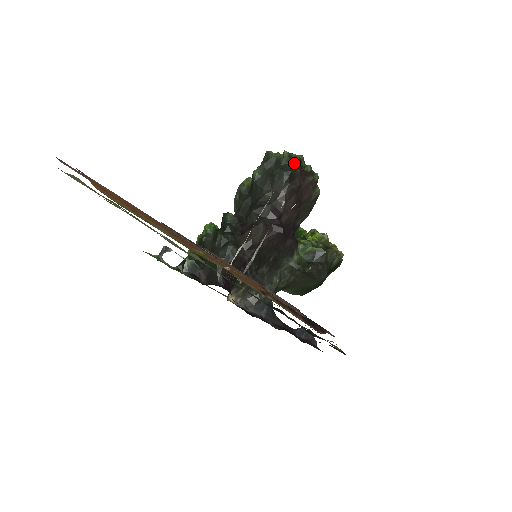
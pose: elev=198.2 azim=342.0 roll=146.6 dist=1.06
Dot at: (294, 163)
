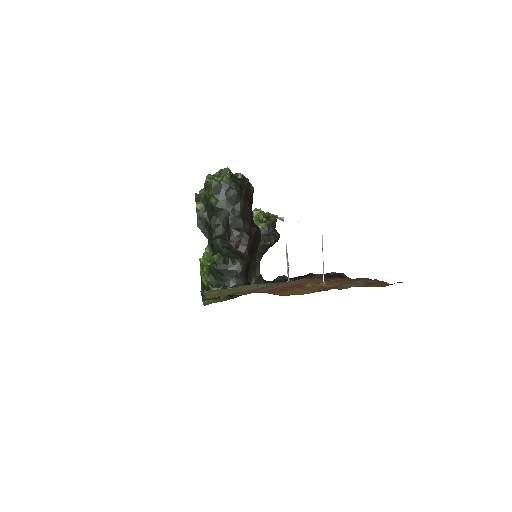
Dot at: (235, 179)
